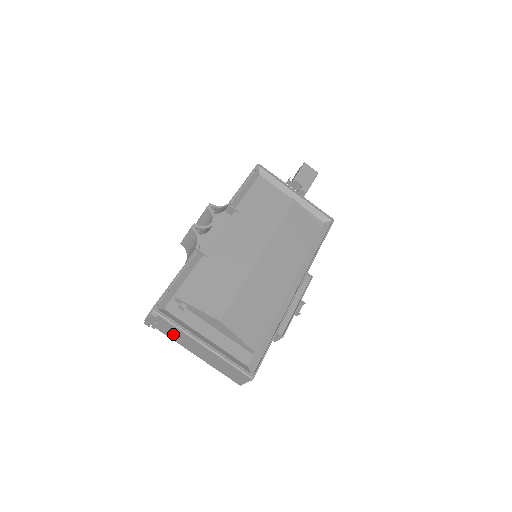
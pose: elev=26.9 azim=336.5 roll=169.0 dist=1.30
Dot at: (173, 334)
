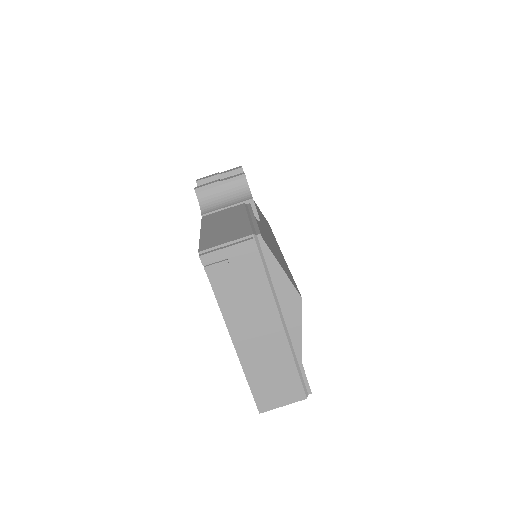
Dot at: (238, 292)
